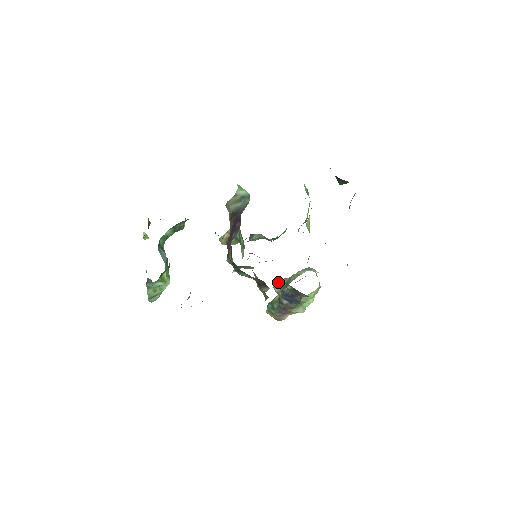
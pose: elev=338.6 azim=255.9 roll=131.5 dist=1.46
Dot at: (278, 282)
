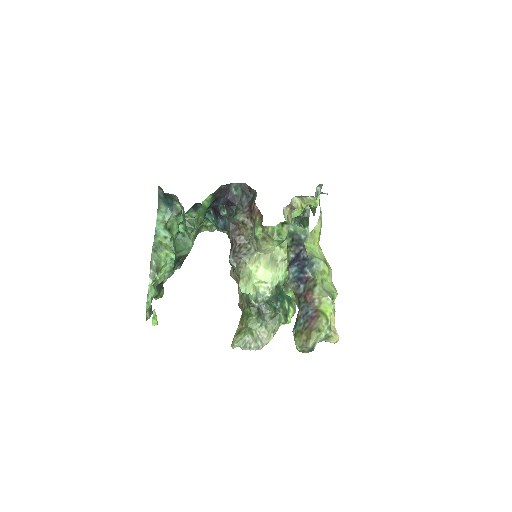
Dot at: occluded
